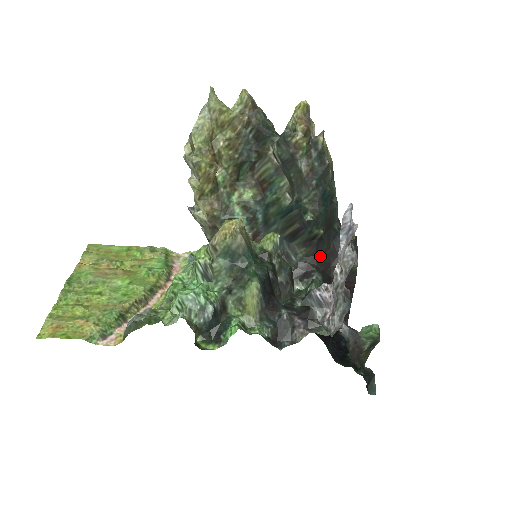
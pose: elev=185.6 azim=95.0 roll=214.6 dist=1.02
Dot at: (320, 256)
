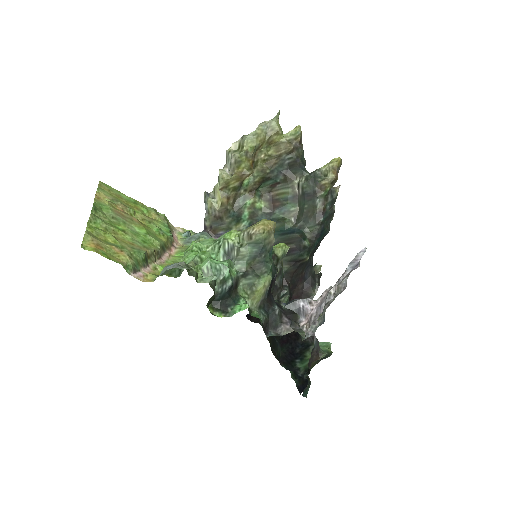
Dot at: (294, 277)
